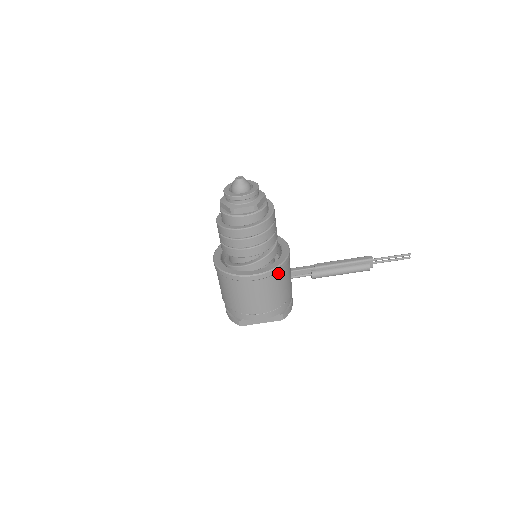
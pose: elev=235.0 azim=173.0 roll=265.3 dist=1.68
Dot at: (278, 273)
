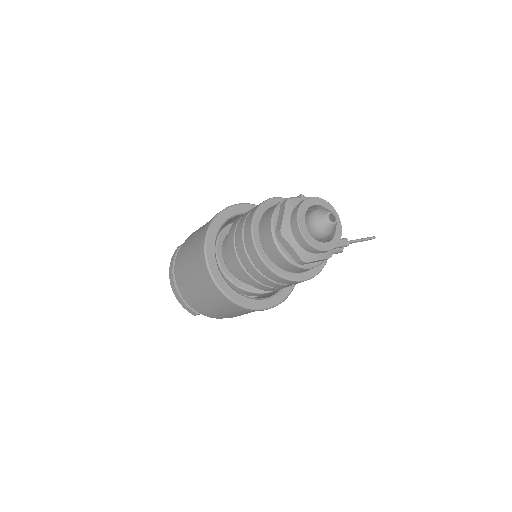
Dot at: occluded
